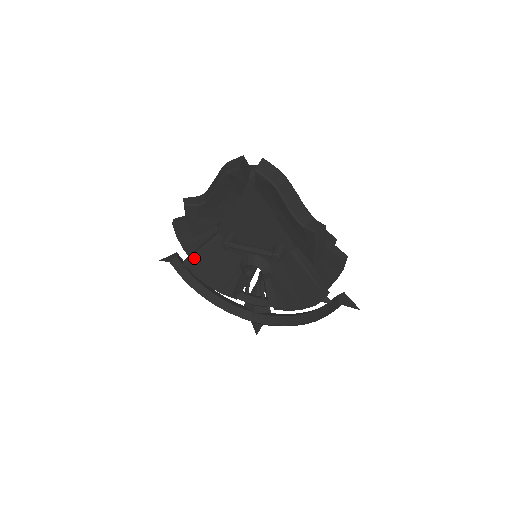
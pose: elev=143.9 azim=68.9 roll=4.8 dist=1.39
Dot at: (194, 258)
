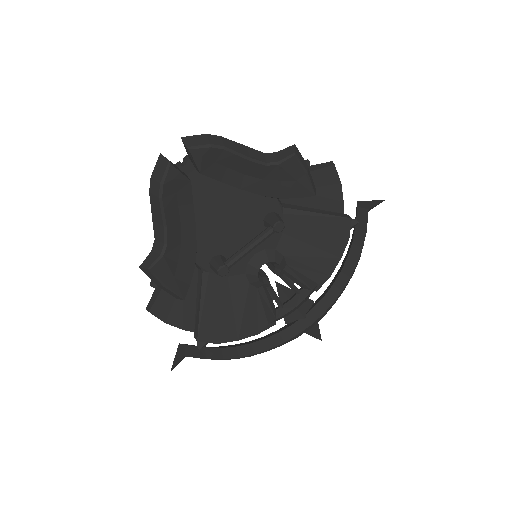
Dot at: (203, 325)
